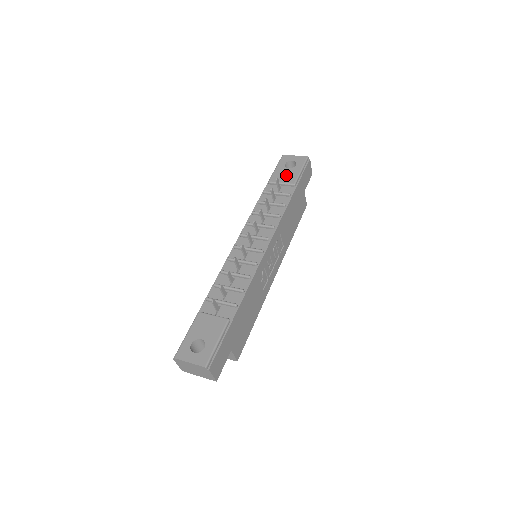
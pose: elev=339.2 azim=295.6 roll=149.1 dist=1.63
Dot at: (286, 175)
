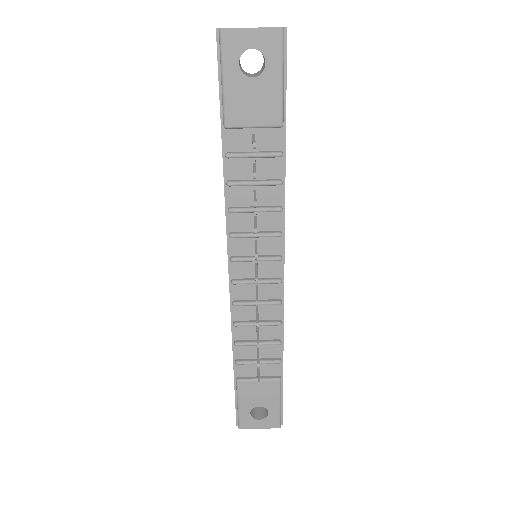
Dot at: (255, 102)
